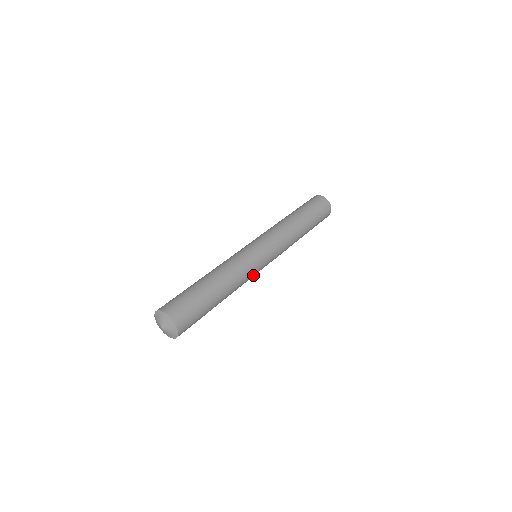
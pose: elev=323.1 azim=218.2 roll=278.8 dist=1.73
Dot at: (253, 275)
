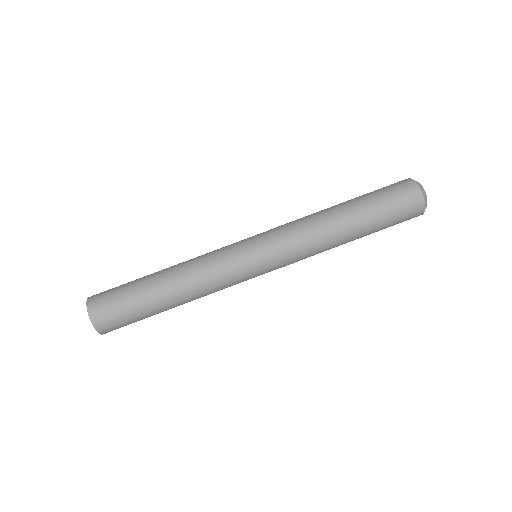
Dot at: (234, 280)
